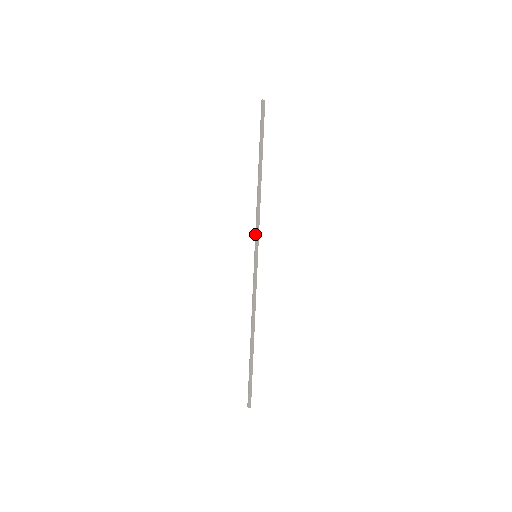
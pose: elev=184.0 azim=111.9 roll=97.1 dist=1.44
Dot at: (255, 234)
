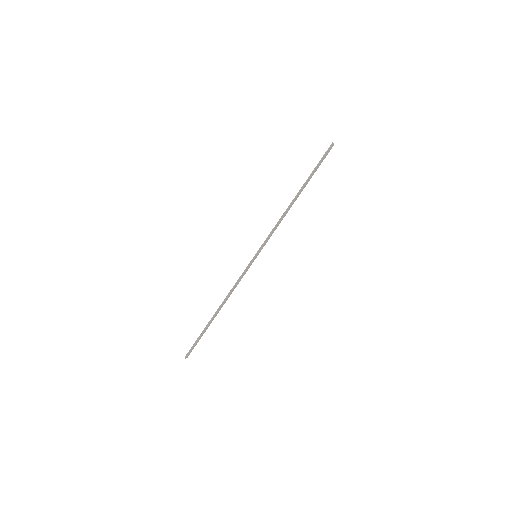
Dot at: (266, 240)
